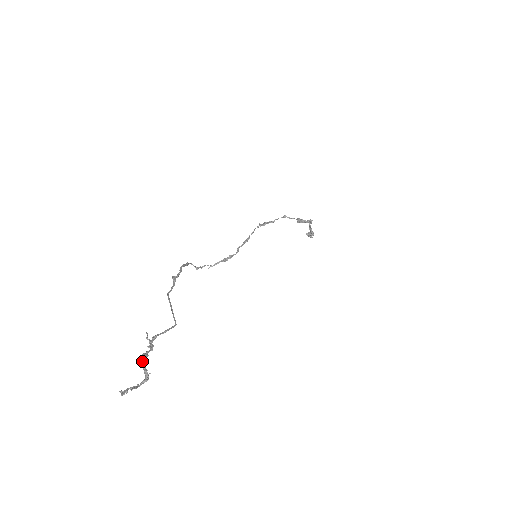
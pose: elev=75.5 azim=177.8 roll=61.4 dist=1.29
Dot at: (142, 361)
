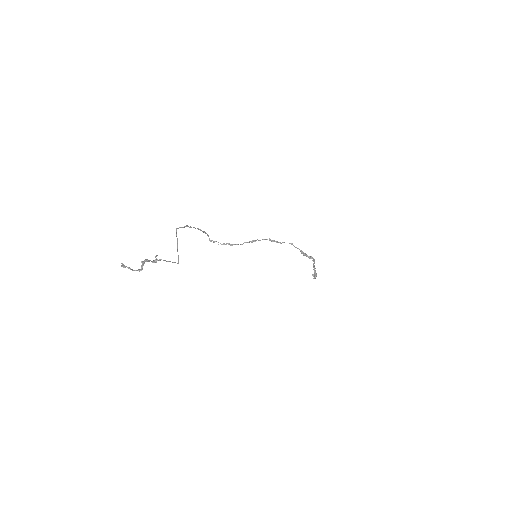
Dot at: (144, 261)
